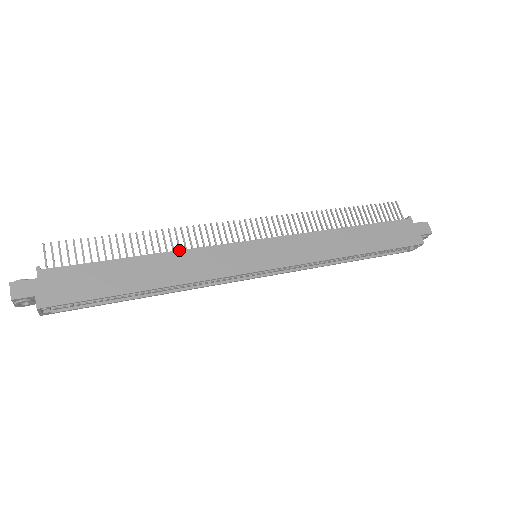
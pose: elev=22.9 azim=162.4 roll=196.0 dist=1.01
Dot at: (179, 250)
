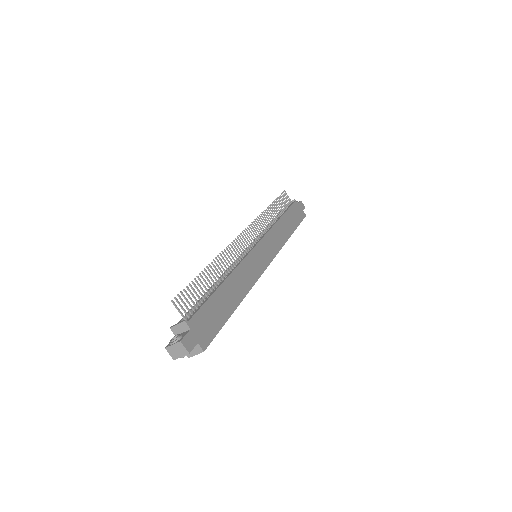
Dot at: (234, 270)
